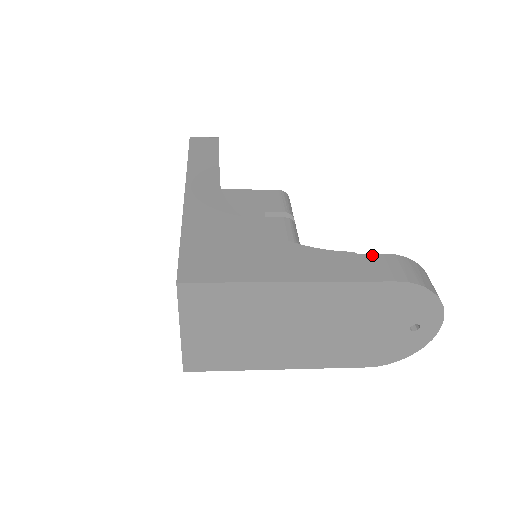
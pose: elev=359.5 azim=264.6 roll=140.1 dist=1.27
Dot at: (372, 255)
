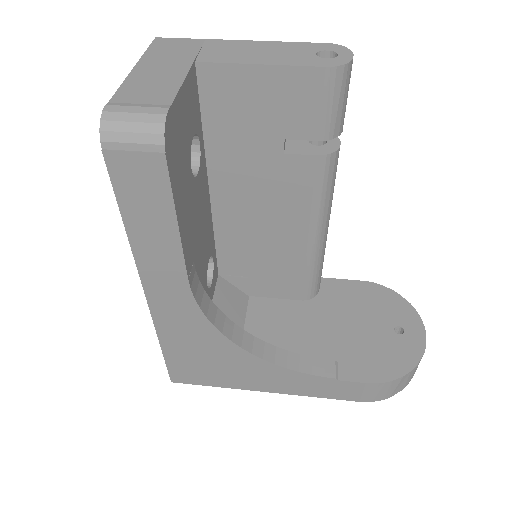
Dot at: (353, 383)
